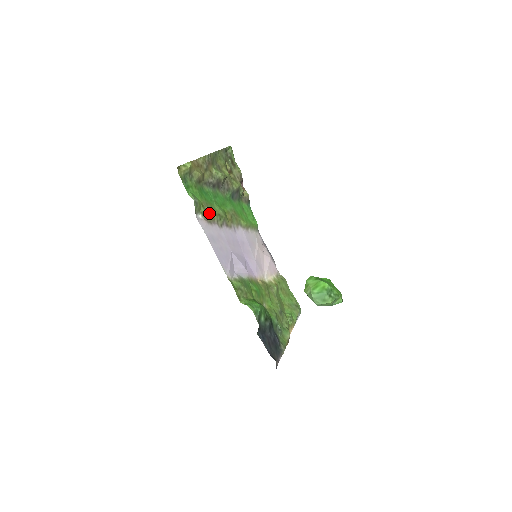
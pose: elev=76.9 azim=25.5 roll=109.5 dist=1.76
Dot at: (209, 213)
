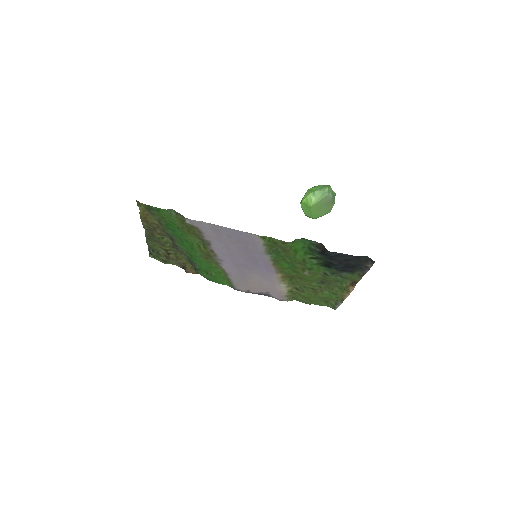
Dot at: (191, 231)
